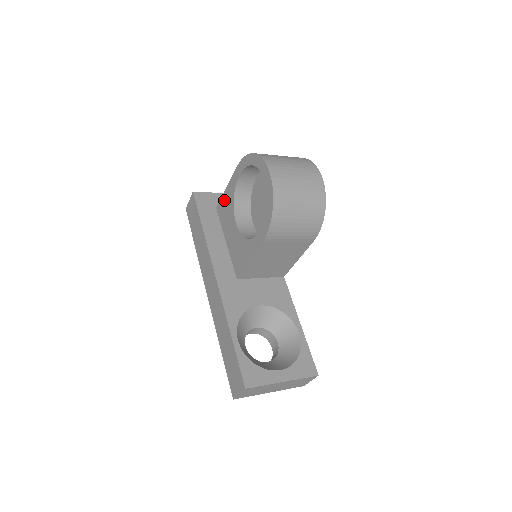
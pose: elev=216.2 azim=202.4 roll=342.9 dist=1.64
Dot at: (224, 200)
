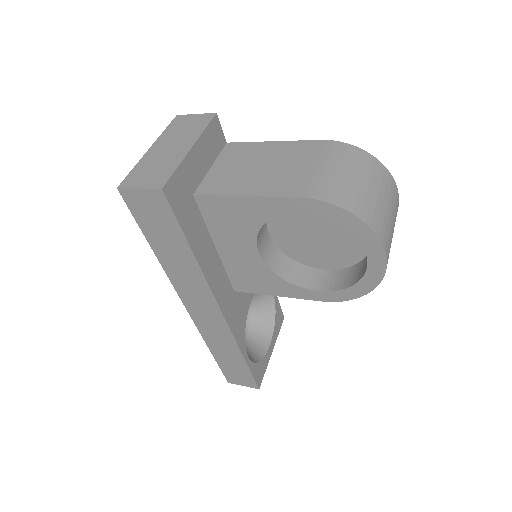
Dot at: (230, 206)
